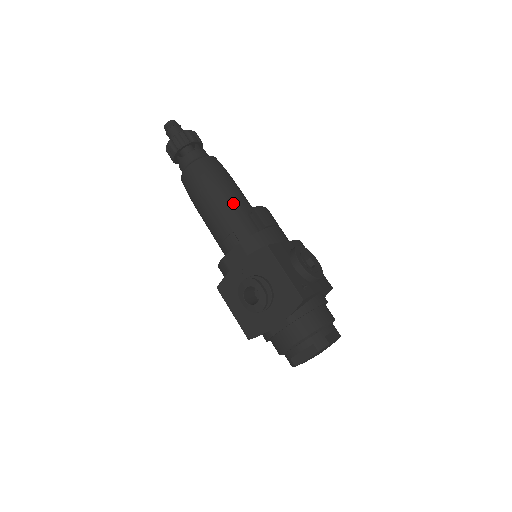
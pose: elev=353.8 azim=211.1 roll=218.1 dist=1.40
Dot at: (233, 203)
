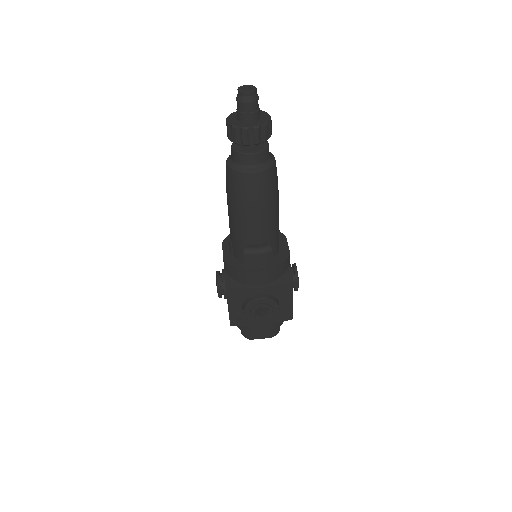
Dot at: (240, 229)
